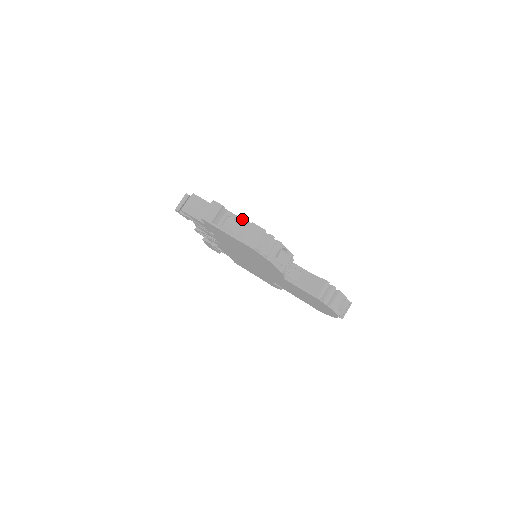
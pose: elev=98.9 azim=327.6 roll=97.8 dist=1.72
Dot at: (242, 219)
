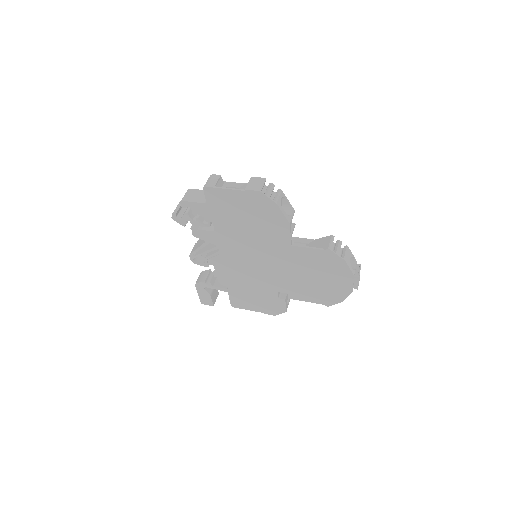
Dot at: (241, 183)
